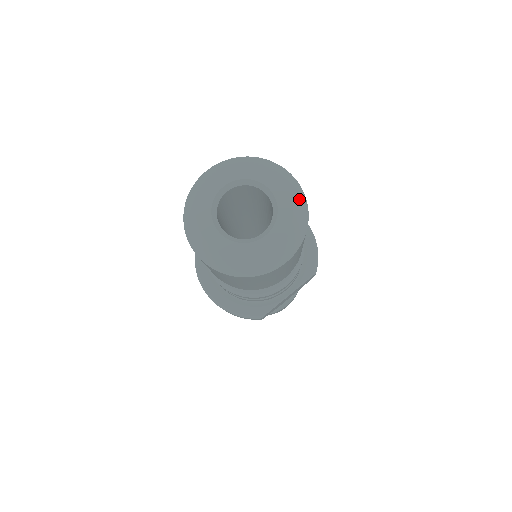
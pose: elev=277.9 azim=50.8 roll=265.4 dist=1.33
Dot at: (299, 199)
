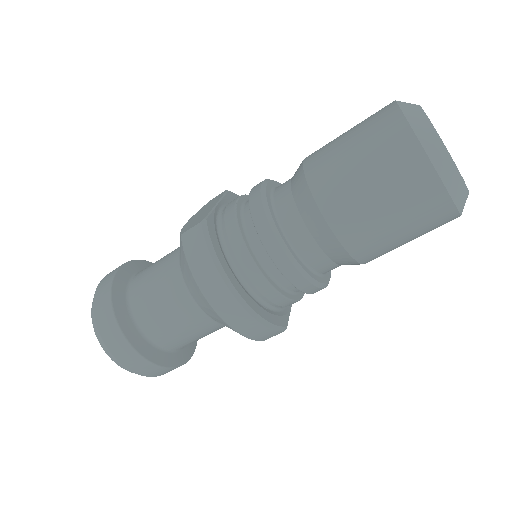
Dot at: occluded
